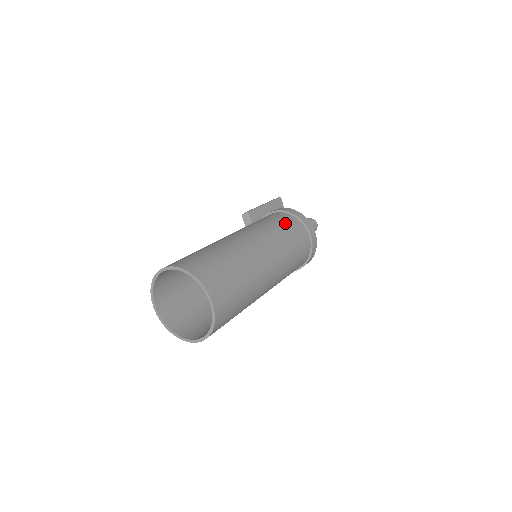
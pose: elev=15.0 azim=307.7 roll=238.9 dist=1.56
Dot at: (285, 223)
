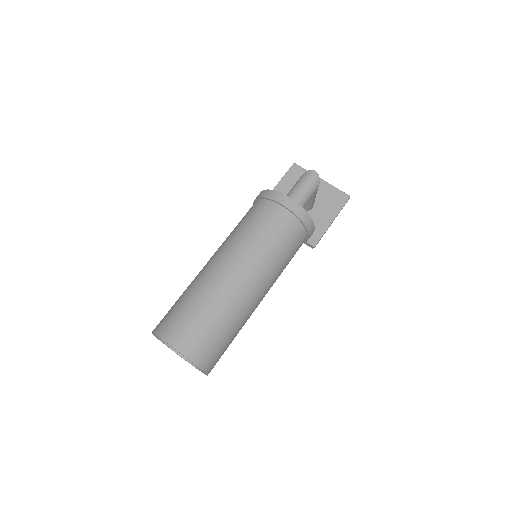
Dot at: (250, 215)
